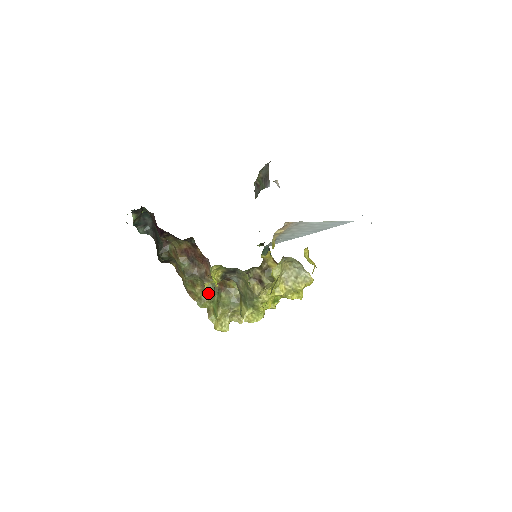
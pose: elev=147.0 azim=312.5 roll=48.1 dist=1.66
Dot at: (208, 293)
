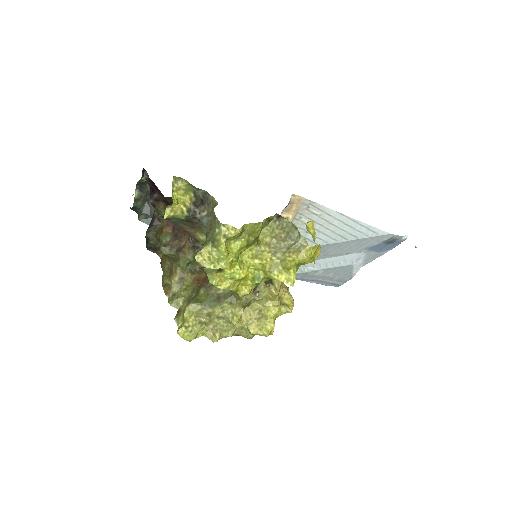
Dot at: (186, 290)
